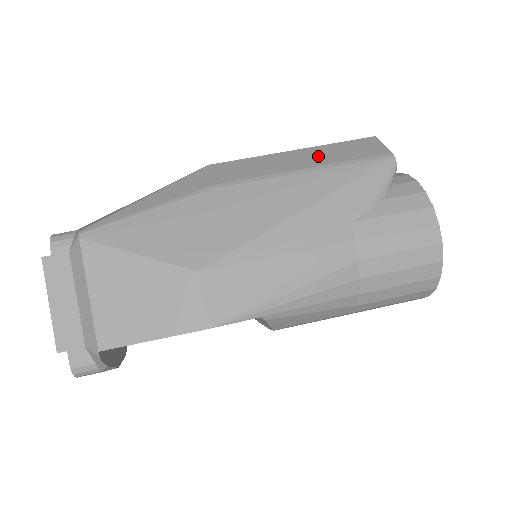
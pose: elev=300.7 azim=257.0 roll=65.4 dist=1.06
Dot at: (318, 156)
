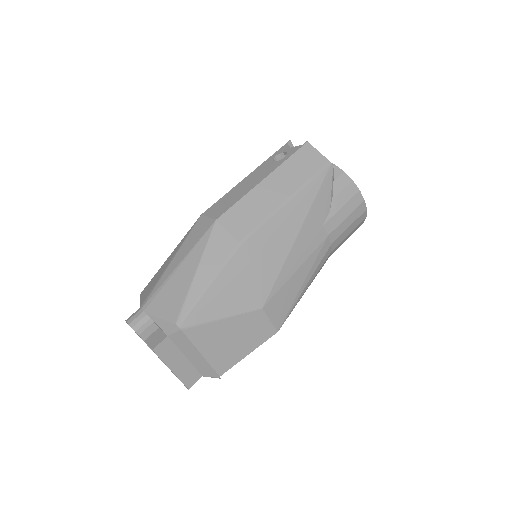
Dot at: (285, 181)
